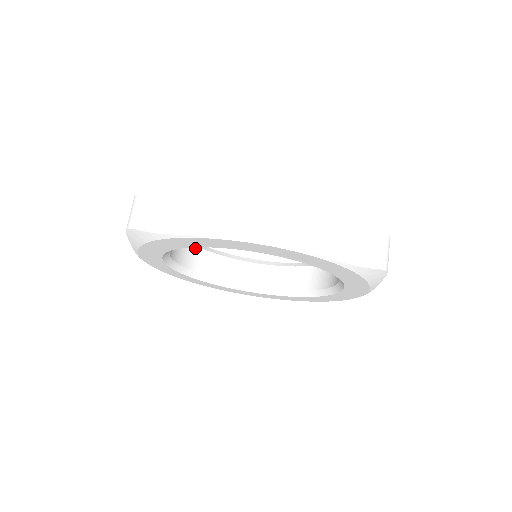
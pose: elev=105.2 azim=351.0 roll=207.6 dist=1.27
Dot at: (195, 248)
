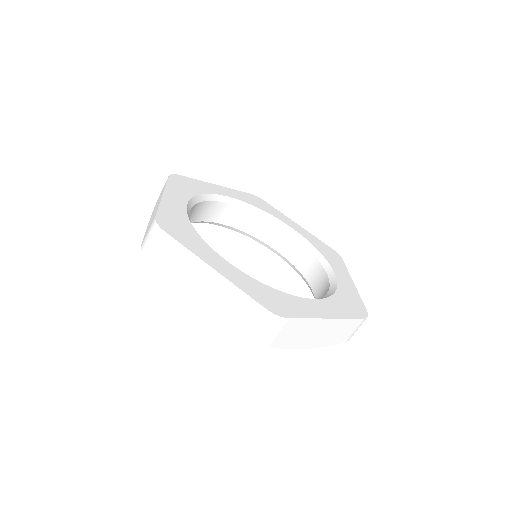
Dot at: (204, 203)
